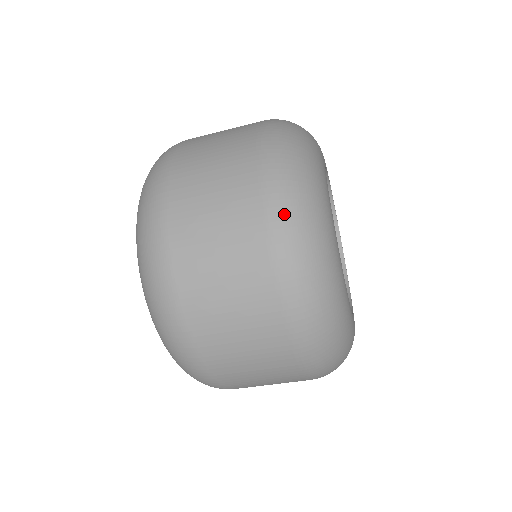
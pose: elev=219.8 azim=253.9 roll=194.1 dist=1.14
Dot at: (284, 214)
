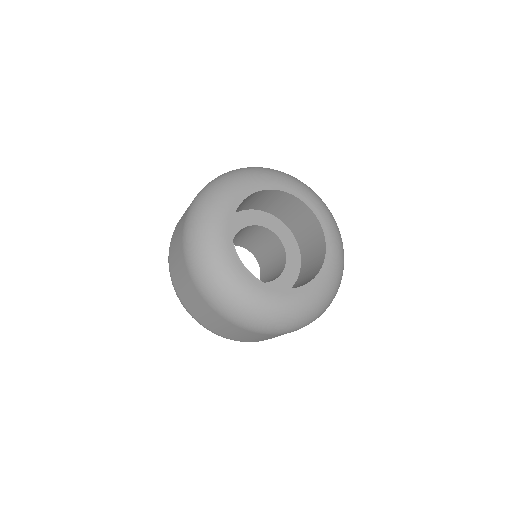
Dot at: (187, 238)
